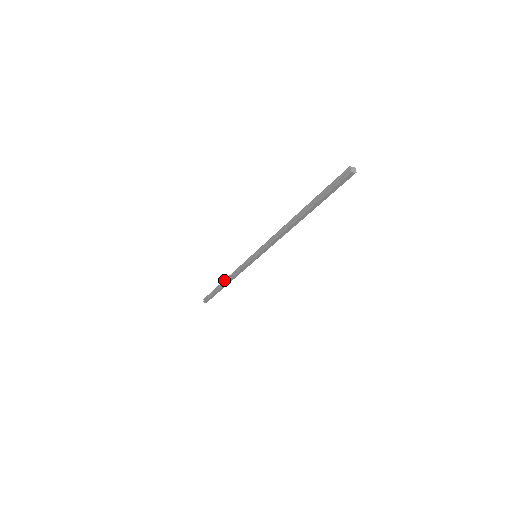
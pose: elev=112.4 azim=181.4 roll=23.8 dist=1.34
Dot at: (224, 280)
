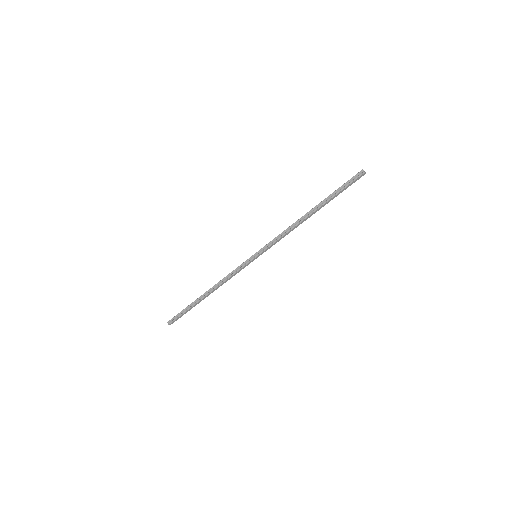
Dot at: (207, 291)
